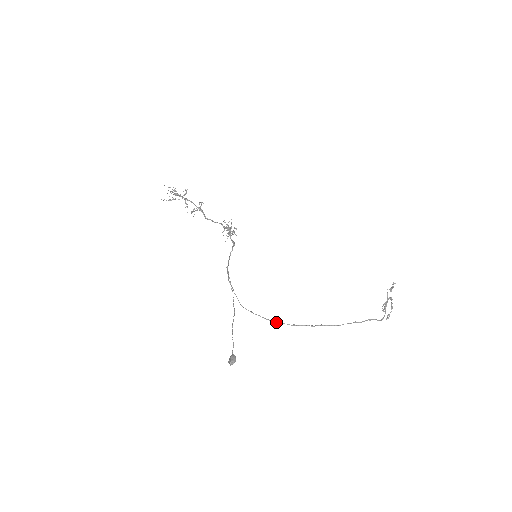
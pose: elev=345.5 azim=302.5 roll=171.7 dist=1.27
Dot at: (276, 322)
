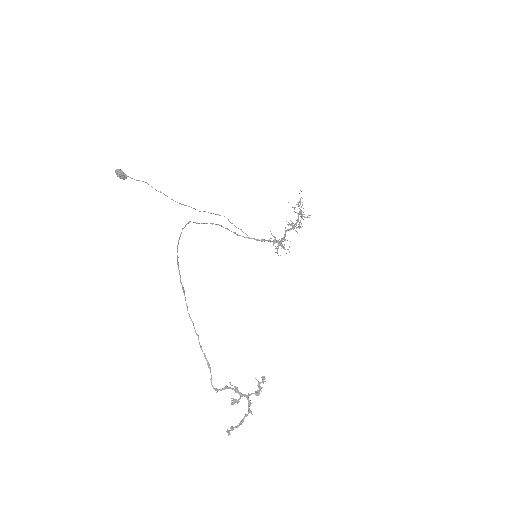
Dot at: occluded
